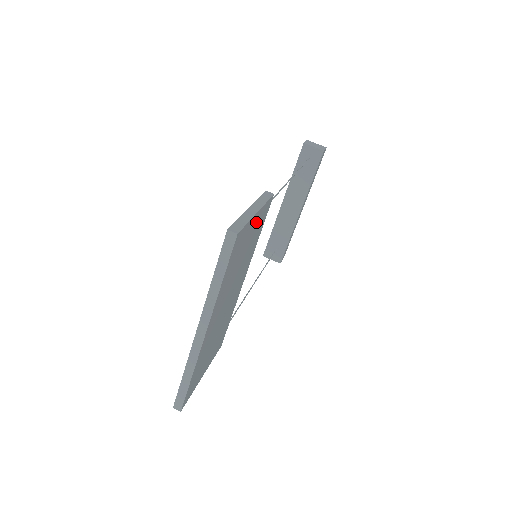
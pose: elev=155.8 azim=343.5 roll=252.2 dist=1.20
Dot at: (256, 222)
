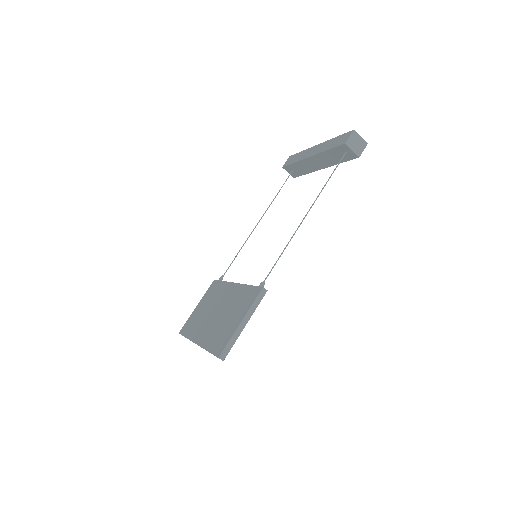
Dot at: occluded
